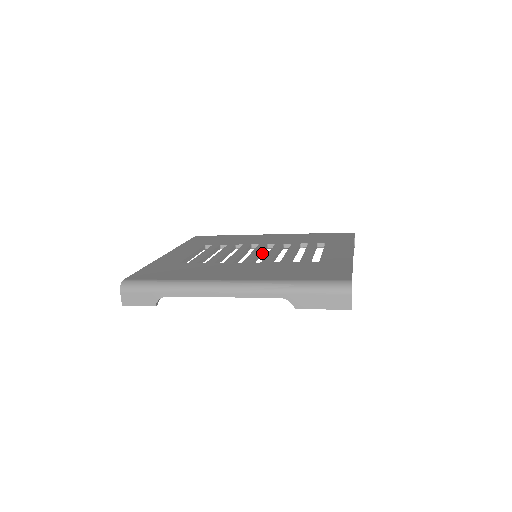
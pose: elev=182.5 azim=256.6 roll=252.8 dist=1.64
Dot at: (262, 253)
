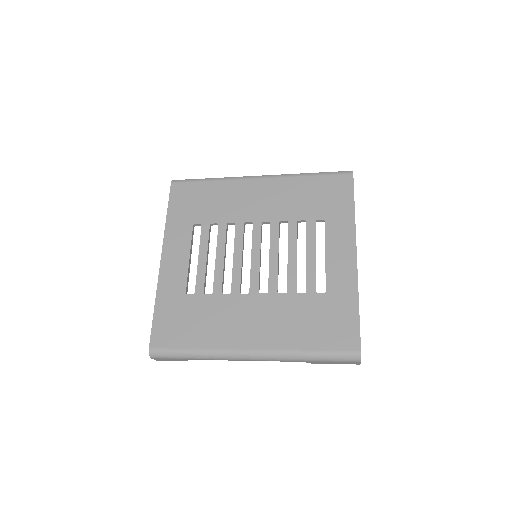
Dot at: occluded
